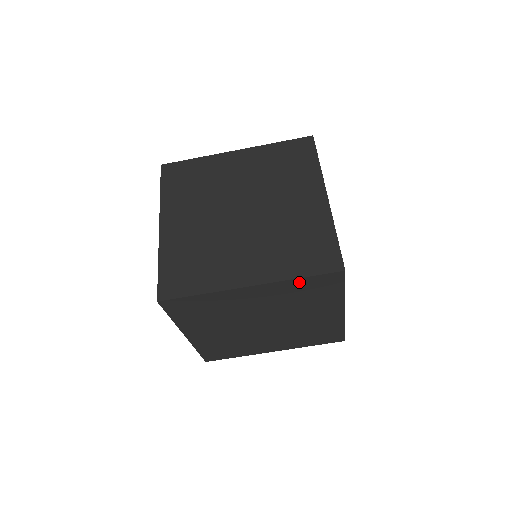
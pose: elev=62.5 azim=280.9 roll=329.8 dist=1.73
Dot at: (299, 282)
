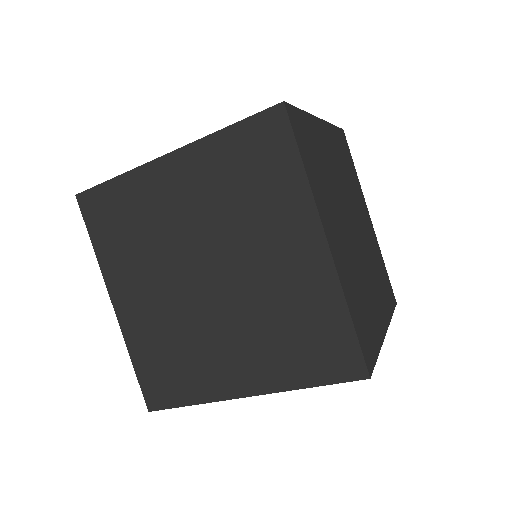
Dot at: occluded
